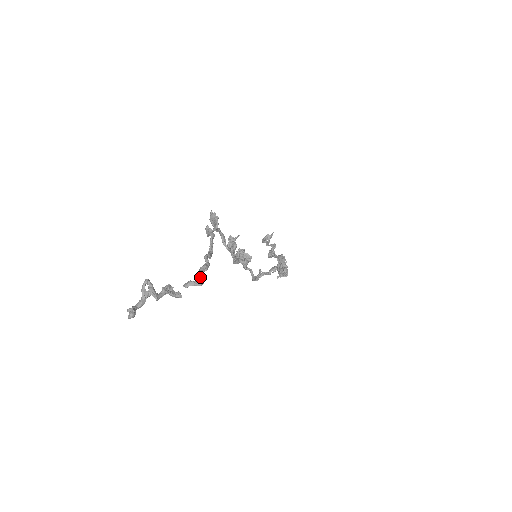
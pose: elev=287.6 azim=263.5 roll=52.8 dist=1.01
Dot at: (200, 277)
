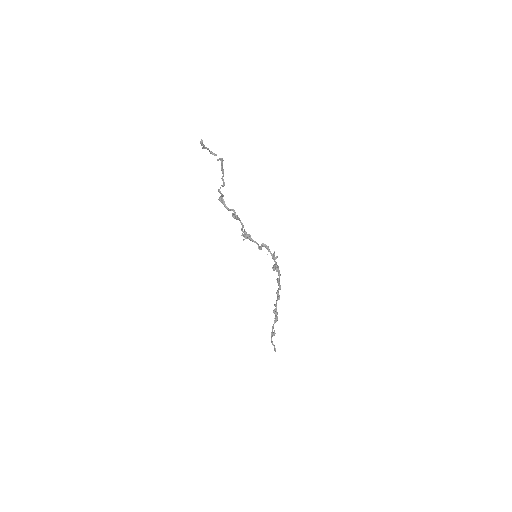
Dot at: (221, 162)
